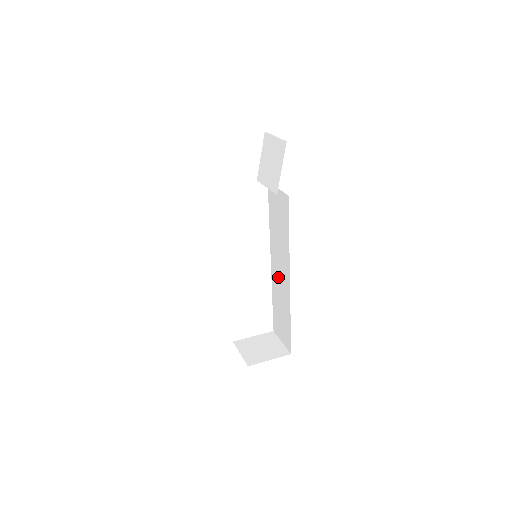
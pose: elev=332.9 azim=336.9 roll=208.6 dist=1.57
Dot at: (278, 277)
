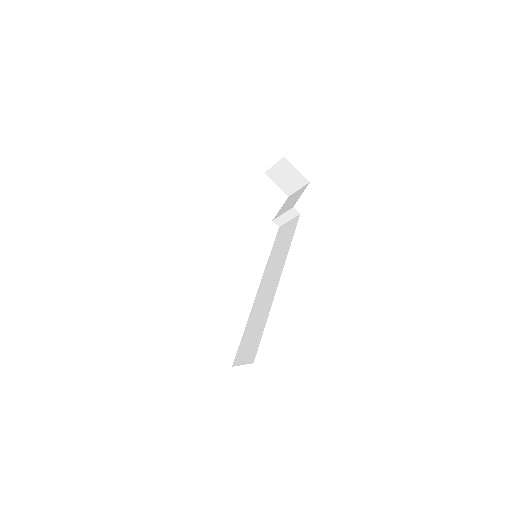
Dot at: (263, 294)
